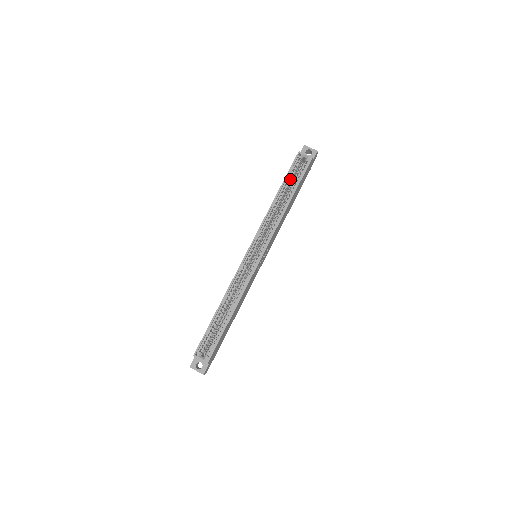
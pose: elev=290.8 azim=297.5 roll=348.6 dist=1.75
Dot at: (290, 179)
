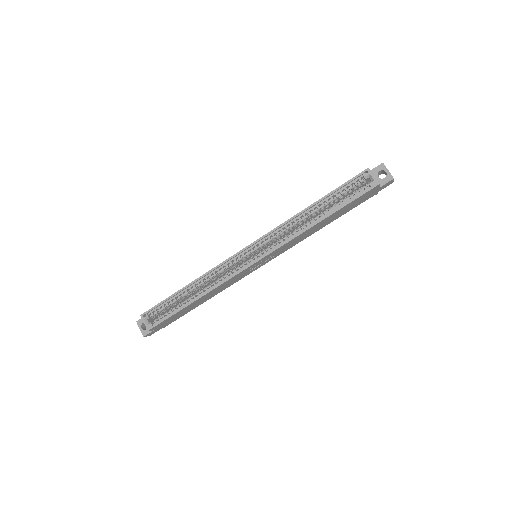
Dot at: (338, 195)
